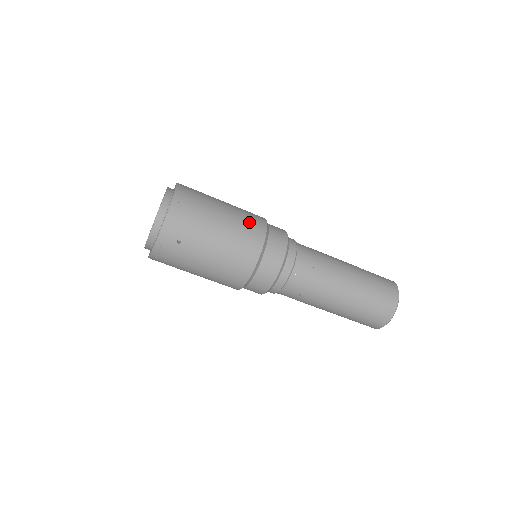
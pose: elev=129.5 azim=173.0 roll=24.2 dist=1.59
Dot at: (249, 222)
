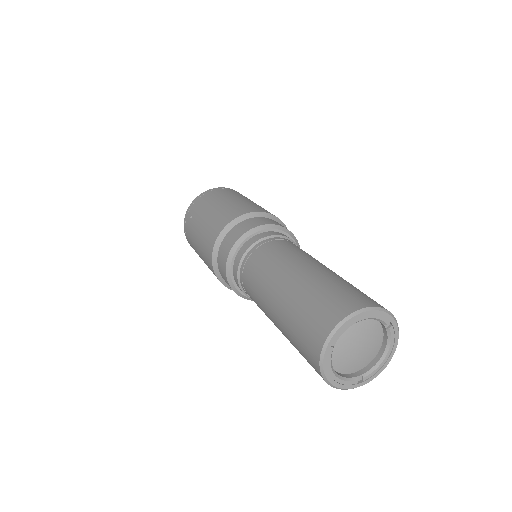
Dot at: (245, 206)
